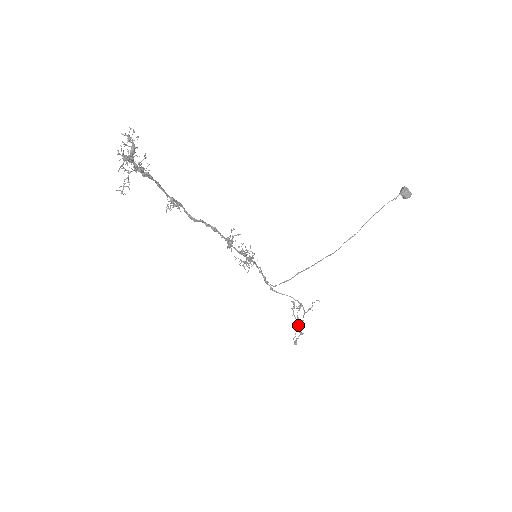
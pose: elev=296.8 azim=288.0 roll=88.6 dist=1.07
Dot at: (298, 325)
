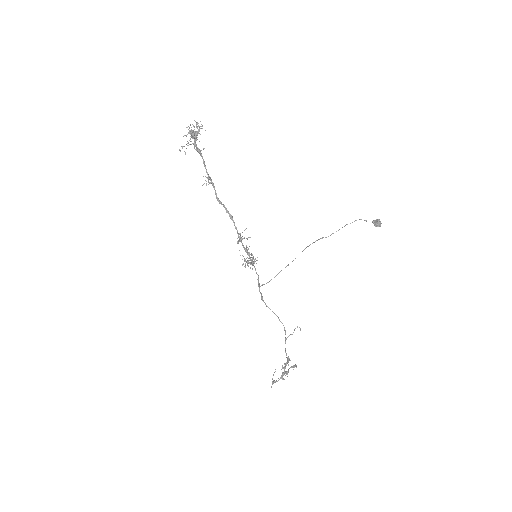
Dot at: occluded
